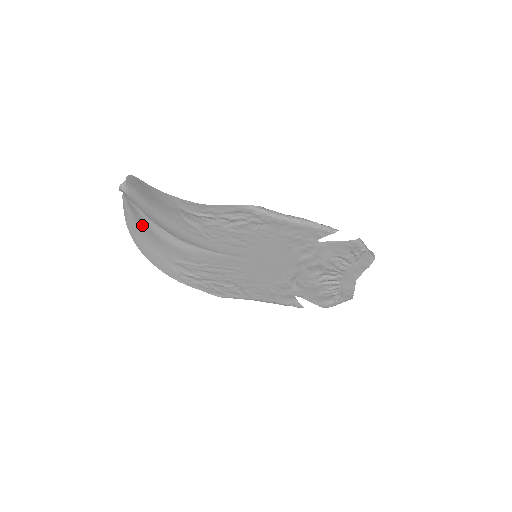
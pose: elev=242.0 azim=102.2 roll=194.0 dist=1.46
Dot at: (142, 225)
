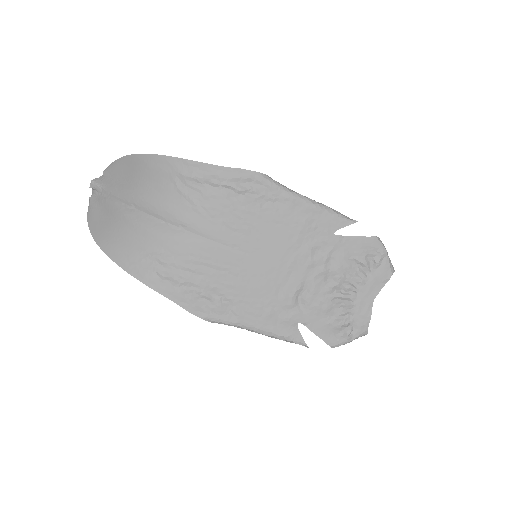
Dot at: (113, 216)
